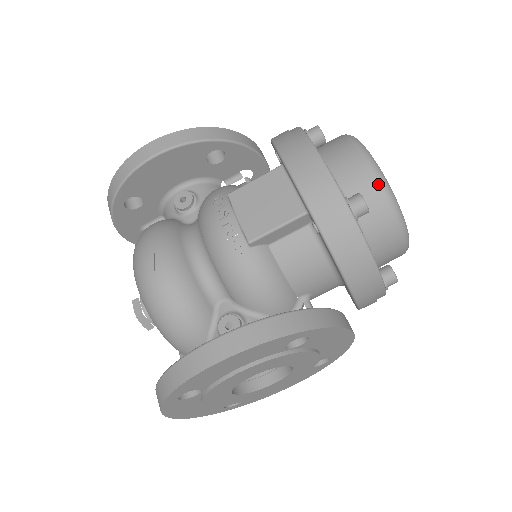
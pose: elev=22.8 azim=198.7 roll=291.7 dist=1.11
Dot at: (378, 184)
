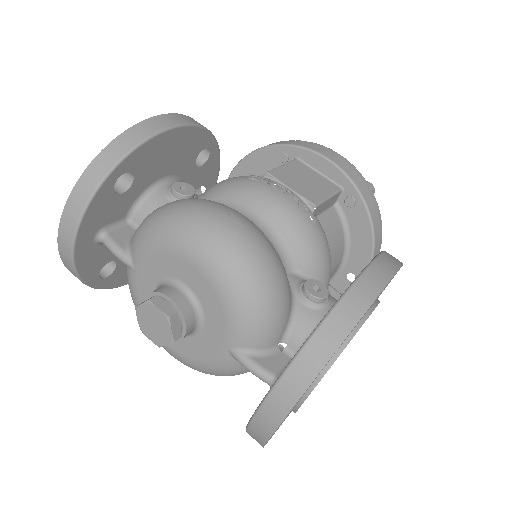
Dot at: occluded
